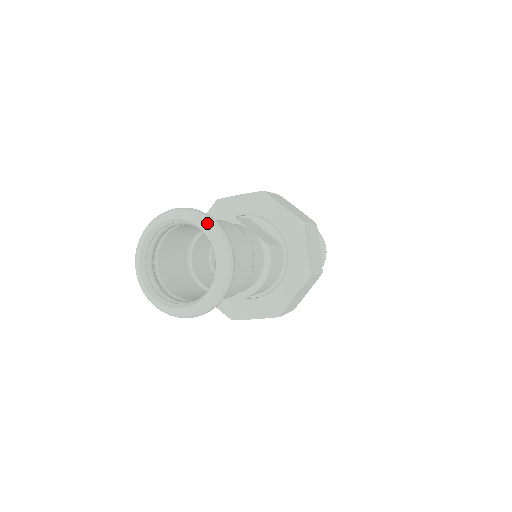
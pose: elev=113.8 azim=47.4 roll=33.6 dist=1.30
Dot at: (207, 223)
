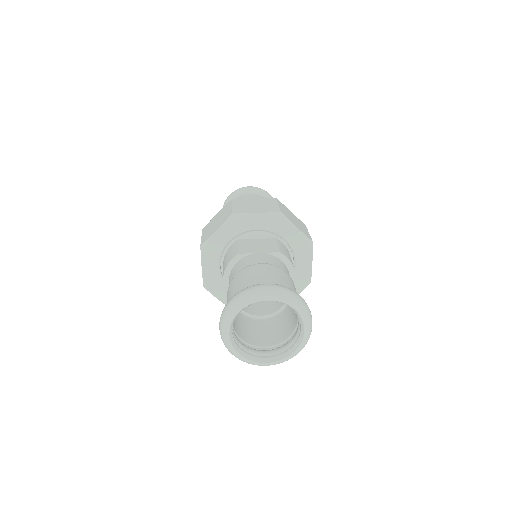
Dot at: (268, 293)
